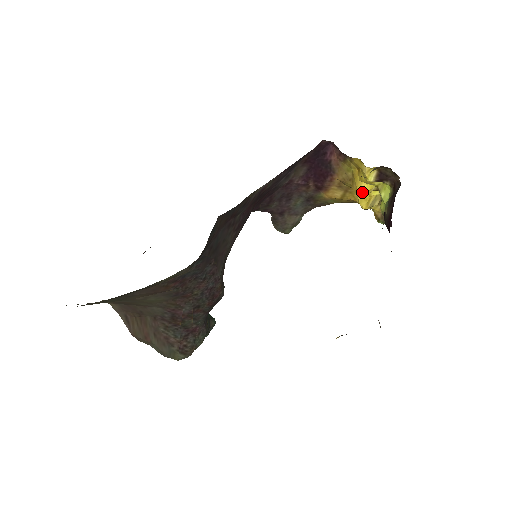
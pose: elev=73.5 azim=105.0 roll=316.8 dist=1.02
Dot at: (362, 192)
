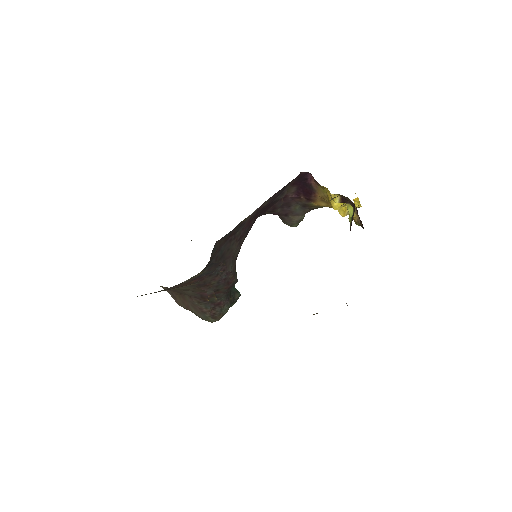
Dot at: (335, 207)
